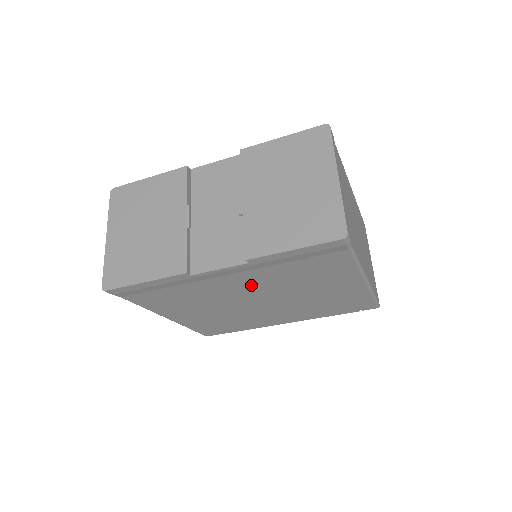
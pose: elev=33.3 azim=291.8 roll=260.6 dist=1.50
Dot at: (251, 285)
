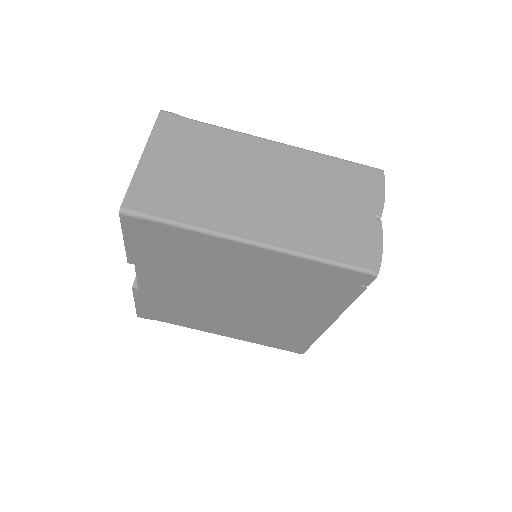
Dot at: (190, 285)
